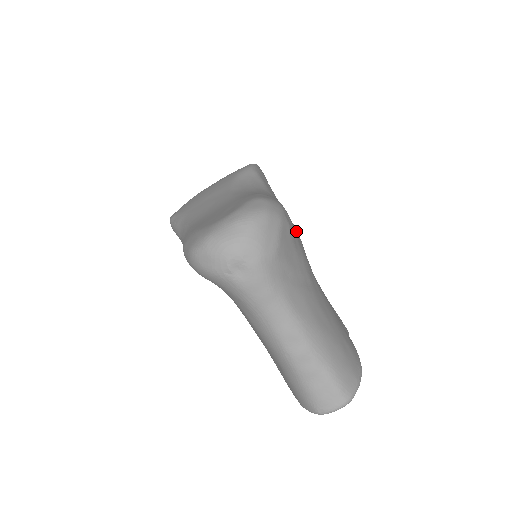
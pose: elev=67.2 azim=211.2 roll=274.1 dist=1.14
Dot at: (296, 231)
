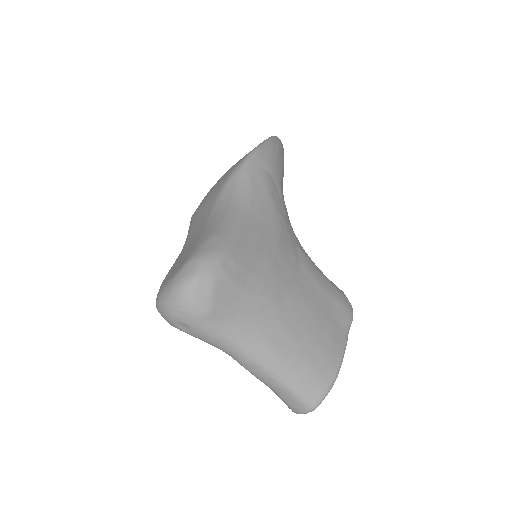
Dot at: (256, 260)
